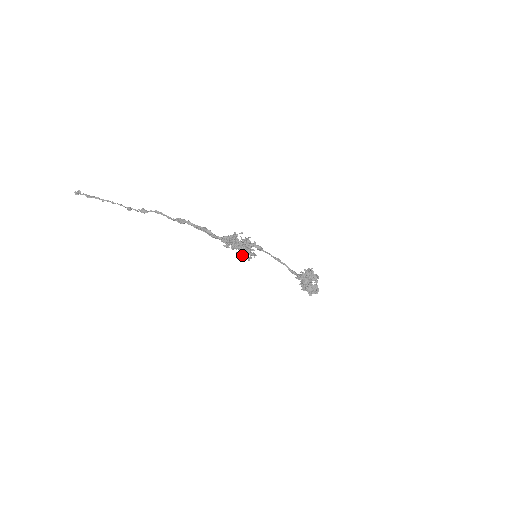
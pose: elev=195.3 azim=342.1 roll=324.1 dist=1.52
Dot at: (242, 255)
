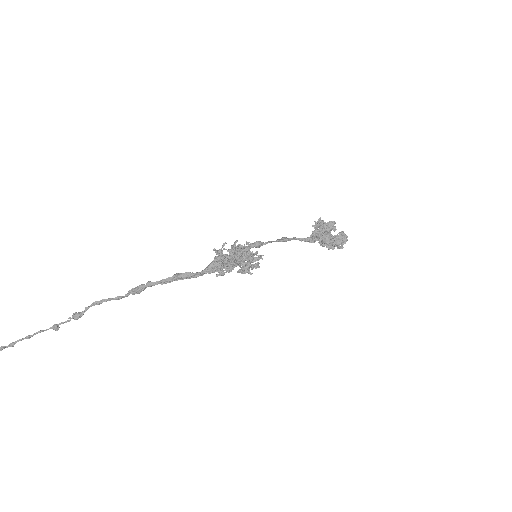
Dot at: (247, 269)
